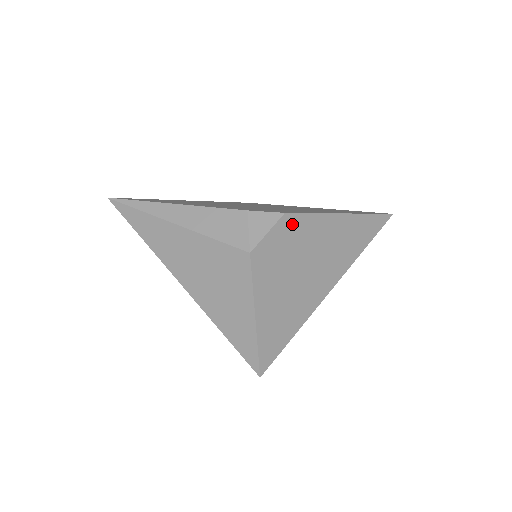
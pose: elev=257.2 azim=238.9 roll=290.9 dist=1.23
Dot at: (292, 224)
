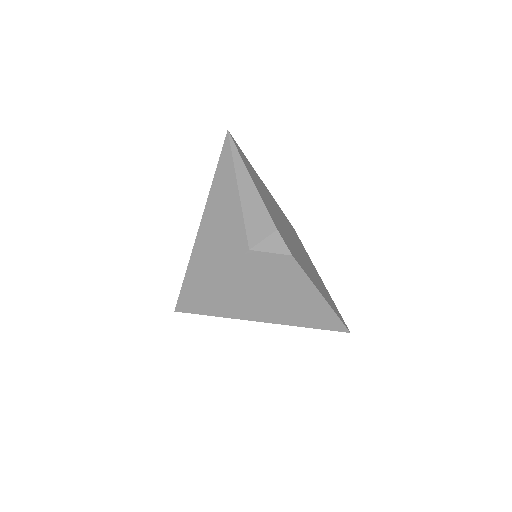
Dot at: (289, 265)
